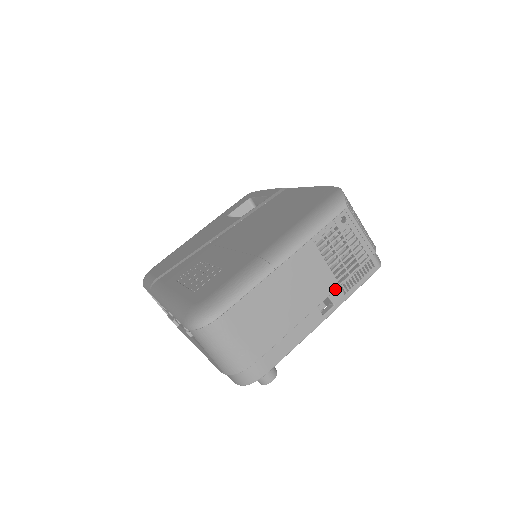
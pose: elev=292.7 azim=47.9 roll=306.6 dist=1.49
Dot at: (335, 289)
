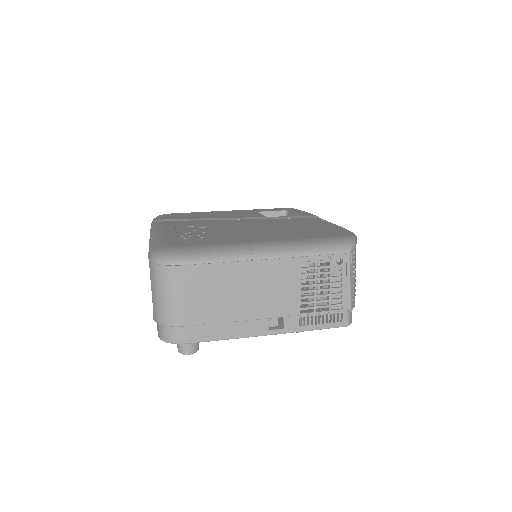
Dot at: (294, 315)
